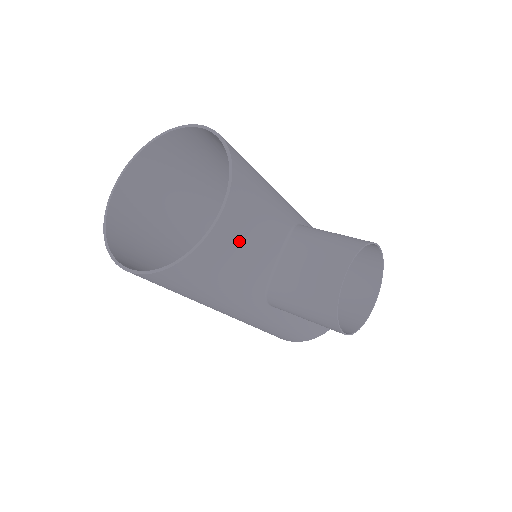
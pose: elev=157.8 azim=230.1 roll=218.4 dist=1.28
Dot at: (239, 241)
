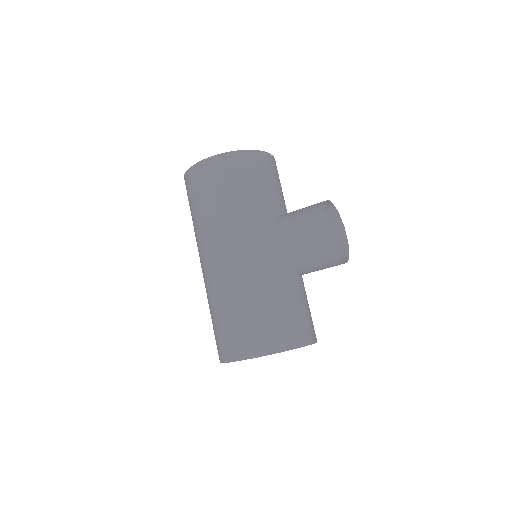
Dot at: (271, 174)
